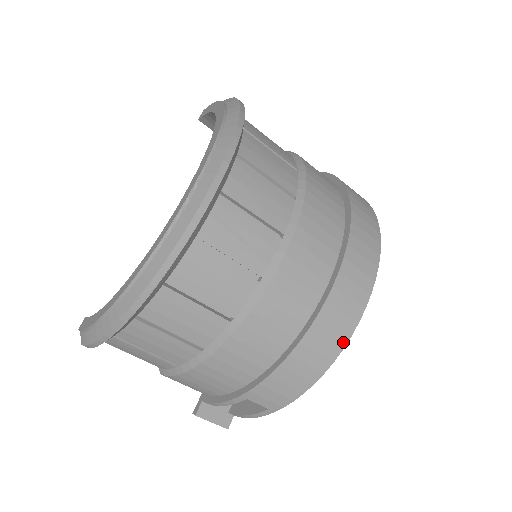
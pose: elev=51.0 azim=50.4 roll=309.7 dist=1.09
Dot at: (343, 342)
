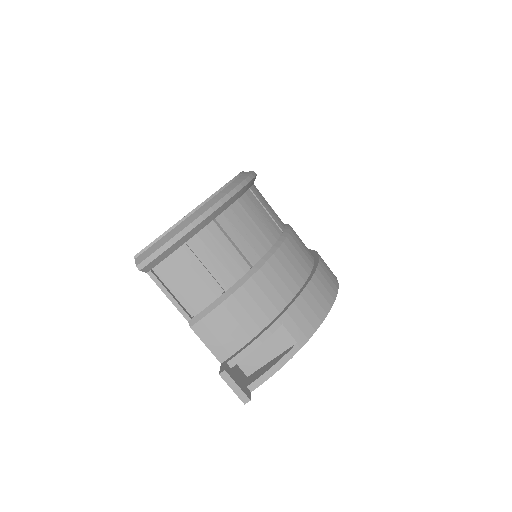
Dot at: (336, 290)
